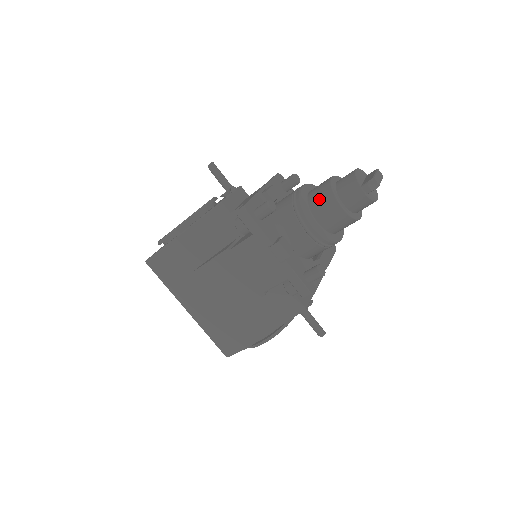
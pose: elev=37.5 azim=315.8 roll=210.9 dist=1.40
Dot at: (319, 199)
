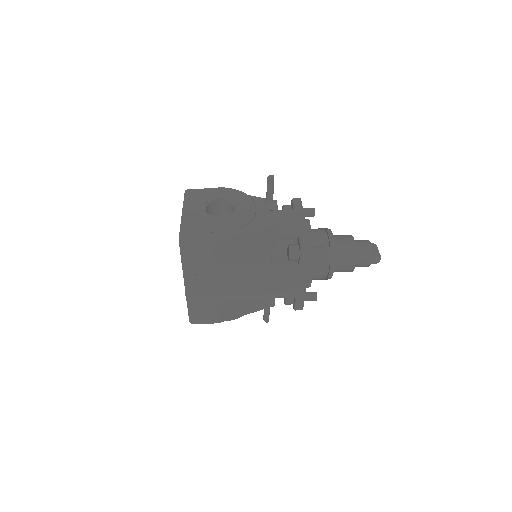
Dot at: (344, 254)
